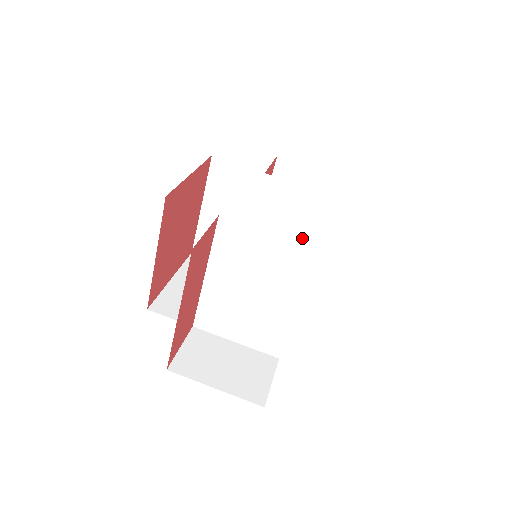
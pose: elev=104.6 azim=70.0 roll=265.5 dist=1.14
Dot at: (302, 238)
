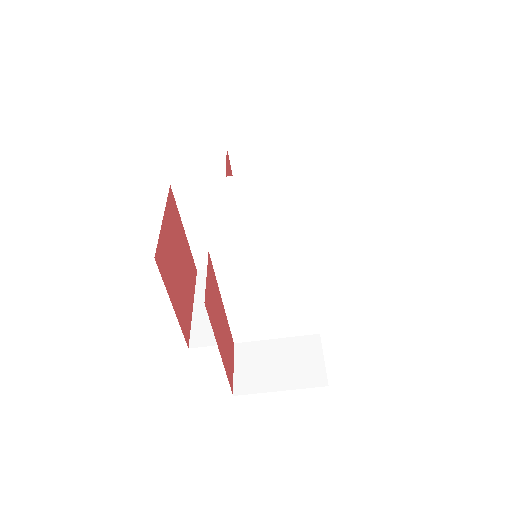
Dot at: (287, 214)
